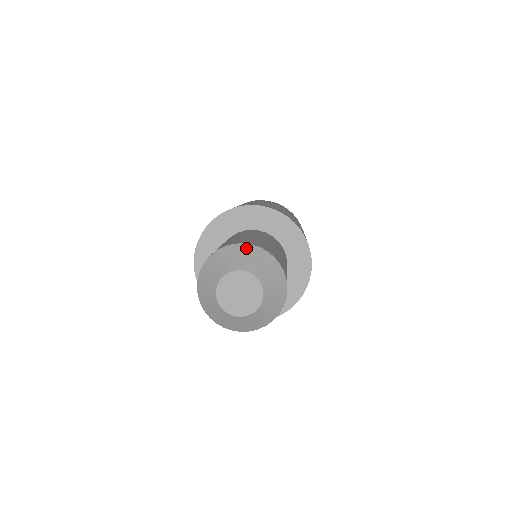
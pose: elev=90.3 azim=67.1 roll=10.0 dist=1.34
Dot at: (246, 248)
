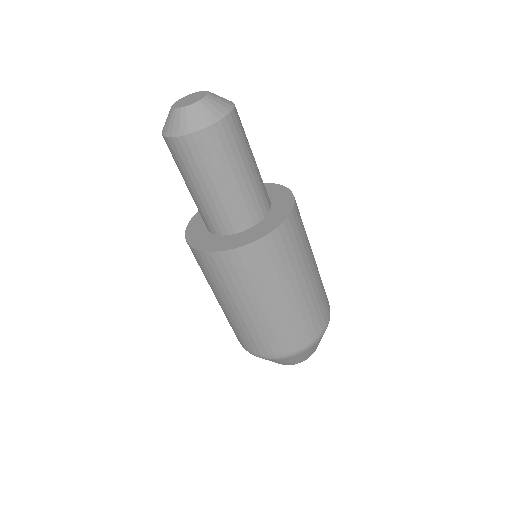
Dot at: (228, 100)
